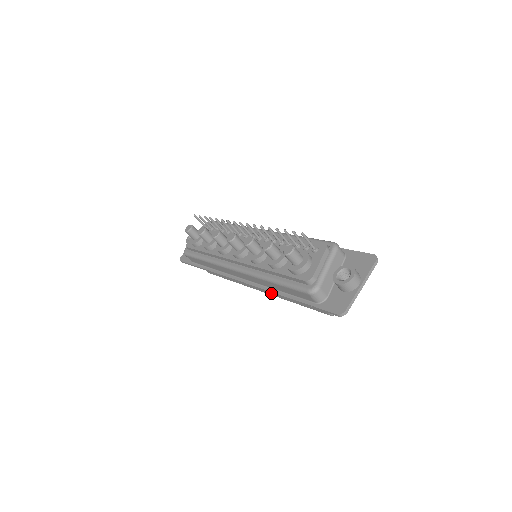
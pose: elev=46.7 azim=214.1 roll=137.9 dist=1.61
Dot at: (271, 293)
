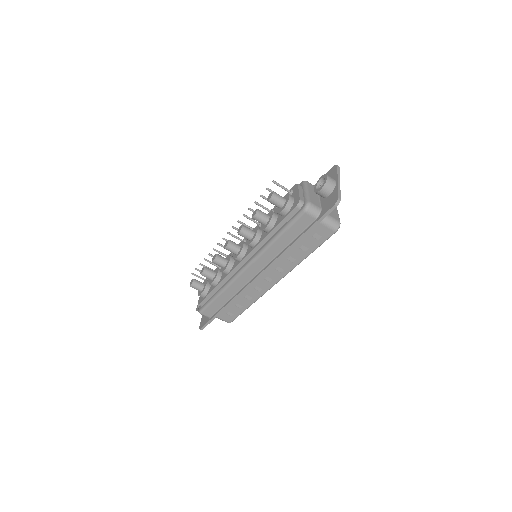
Dot at: (285, 271)
